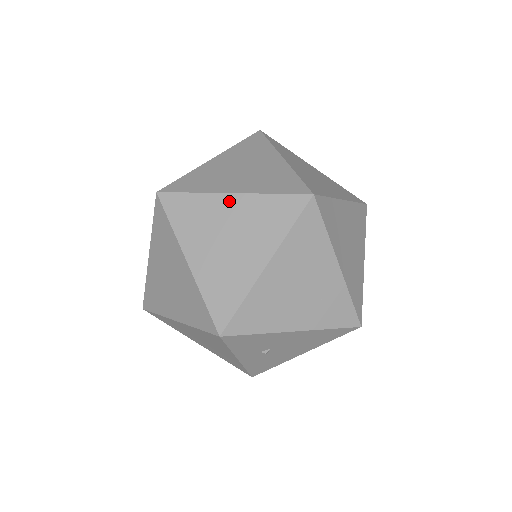
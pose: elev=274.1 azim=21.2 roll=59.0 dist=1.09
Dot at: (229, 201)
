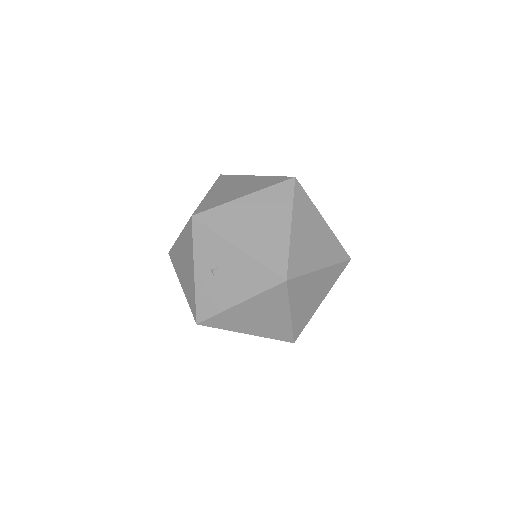
Dot at: (251, 177)
